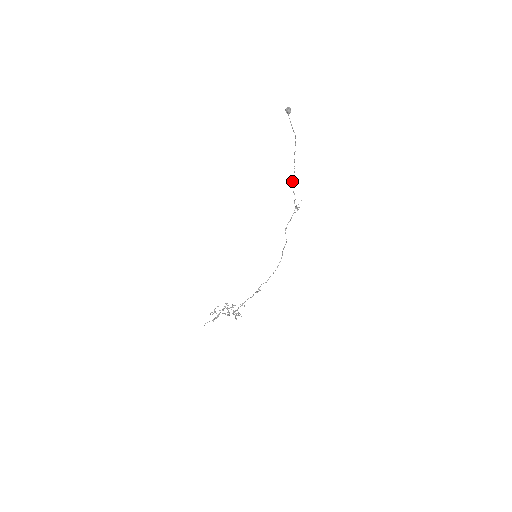
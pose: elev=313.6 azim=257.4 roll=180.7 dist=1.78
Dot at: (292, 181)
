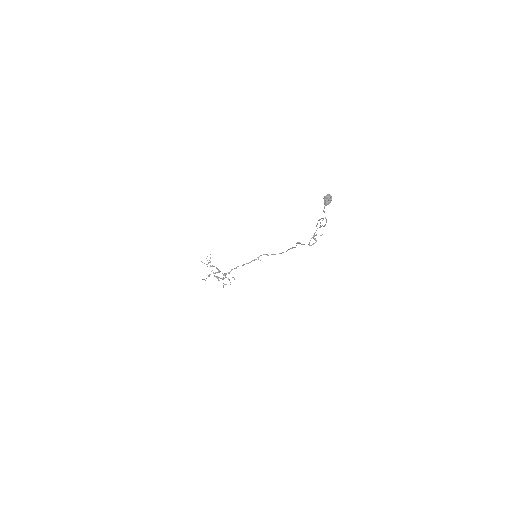
Dot at: (318, 220)
